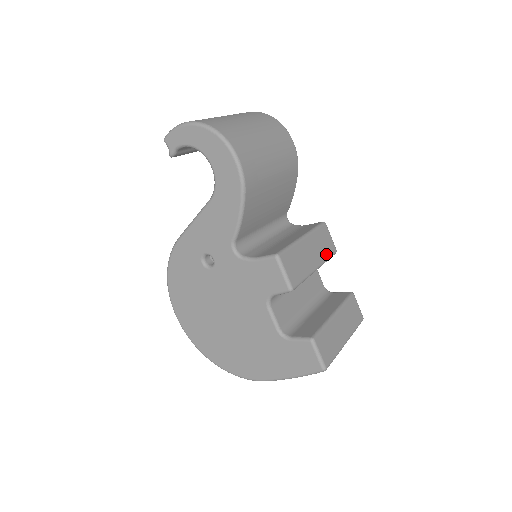
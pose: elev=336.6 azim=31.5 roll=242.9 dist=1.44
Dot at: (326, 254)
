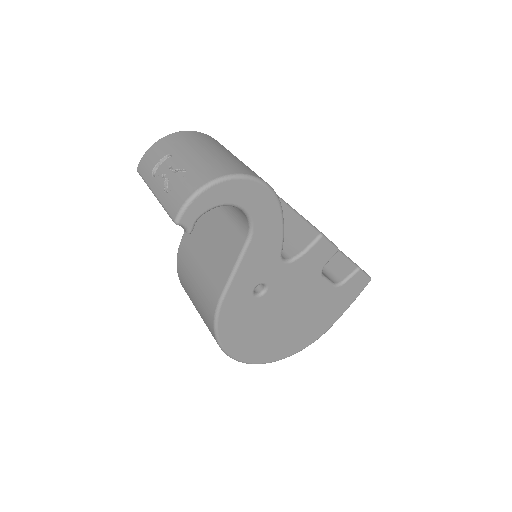
Dot at: occluded
